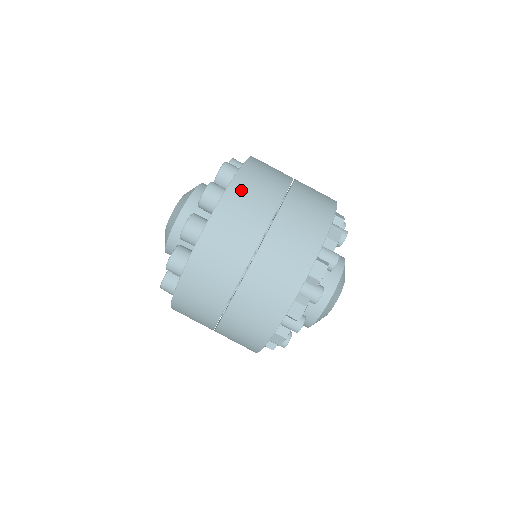
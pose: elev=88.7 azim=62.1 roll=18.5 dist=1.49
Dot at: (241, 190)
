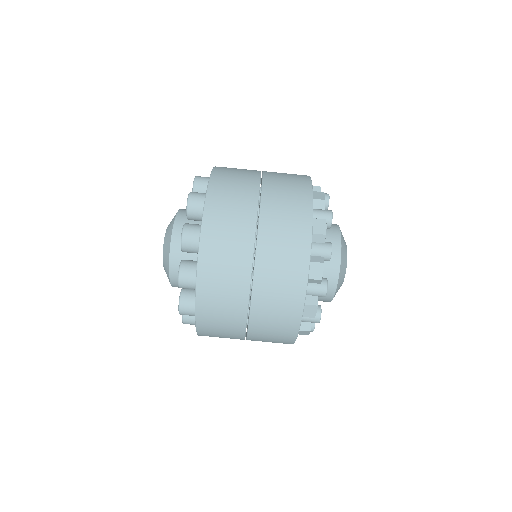
Dot at: (209, 280)
